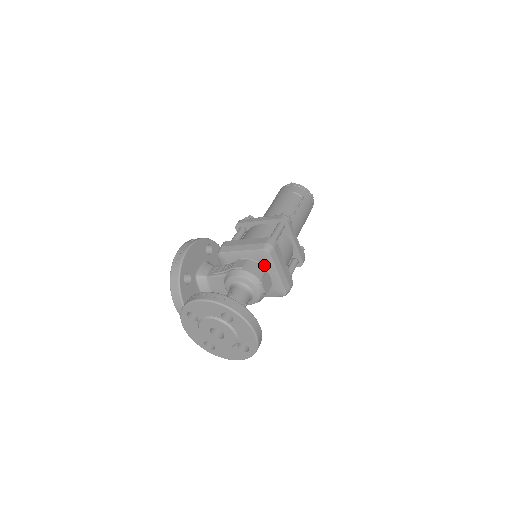
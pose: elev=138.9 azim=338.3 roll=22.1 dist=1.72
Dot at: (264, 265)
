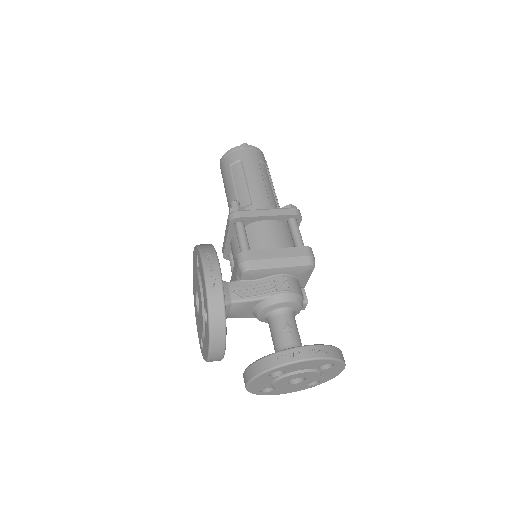
Dot at: (300, 278)
